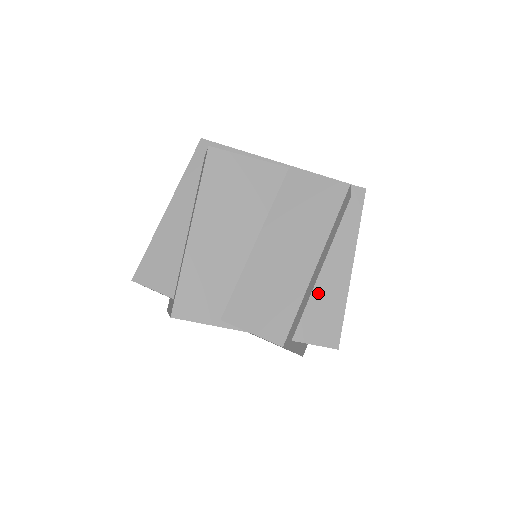
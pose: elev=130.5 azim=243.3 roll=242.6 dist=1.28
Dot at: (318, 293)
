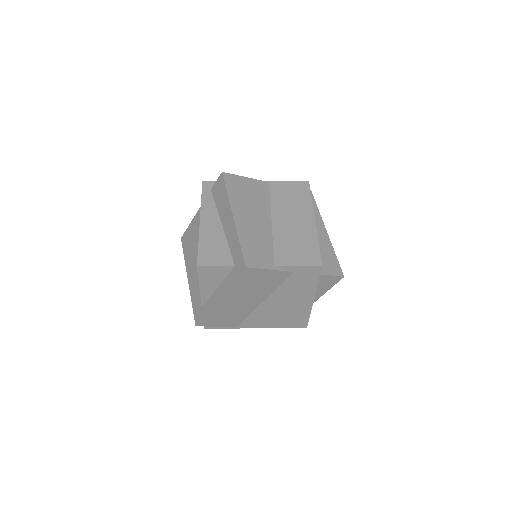
Dot at: occluded
